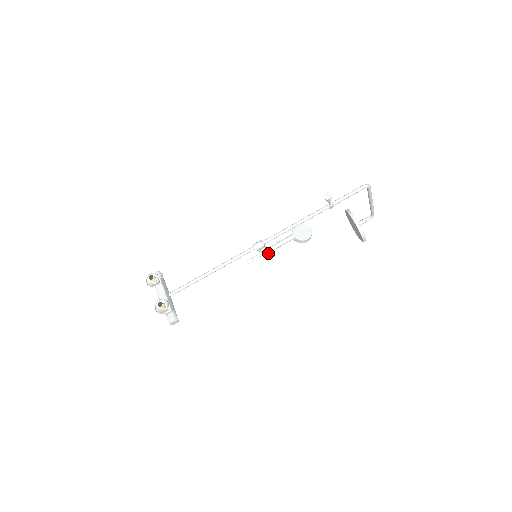
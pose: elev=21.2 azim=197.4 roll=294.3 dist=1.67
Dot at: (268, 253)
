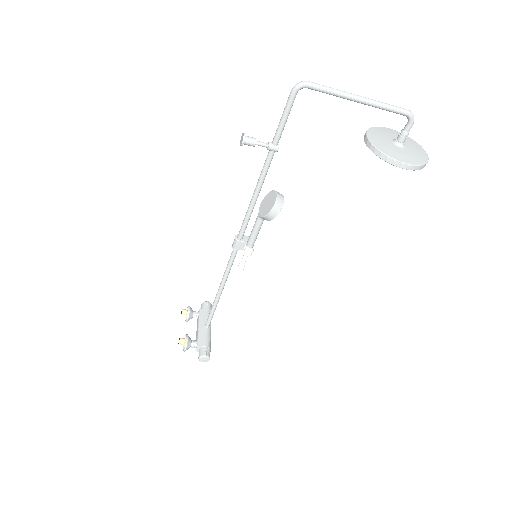
Dot at: (249, 249)
